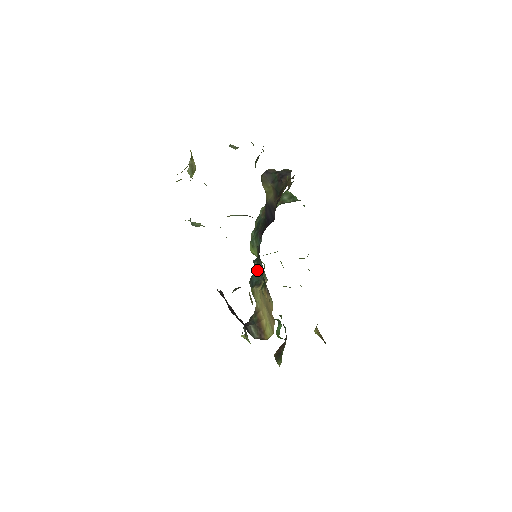
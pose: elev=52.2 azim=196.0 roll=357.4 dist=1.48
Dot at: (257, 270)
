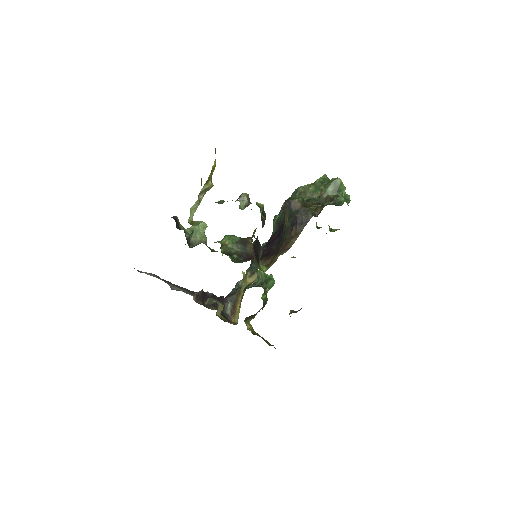
Dot at: occluded
